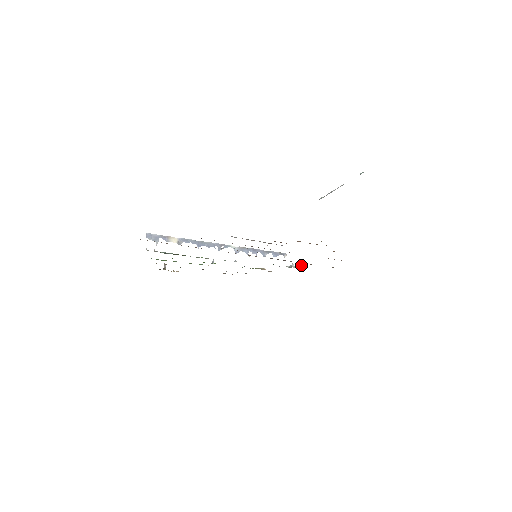
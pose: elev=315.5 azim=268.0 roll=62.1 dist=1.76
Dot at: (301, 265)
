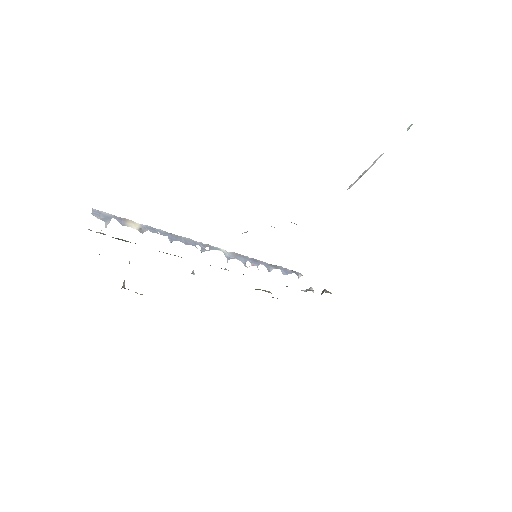
Dot at: (323, 290)
